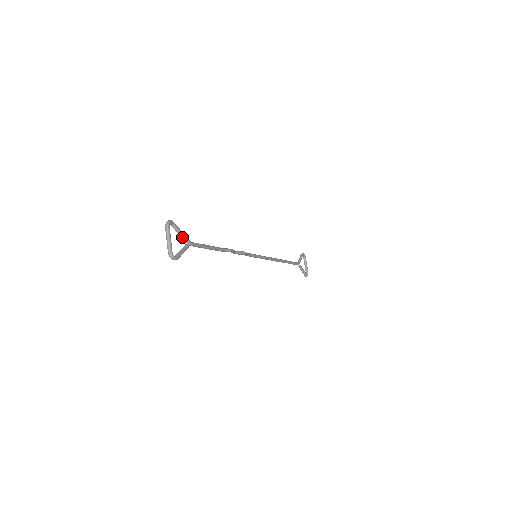
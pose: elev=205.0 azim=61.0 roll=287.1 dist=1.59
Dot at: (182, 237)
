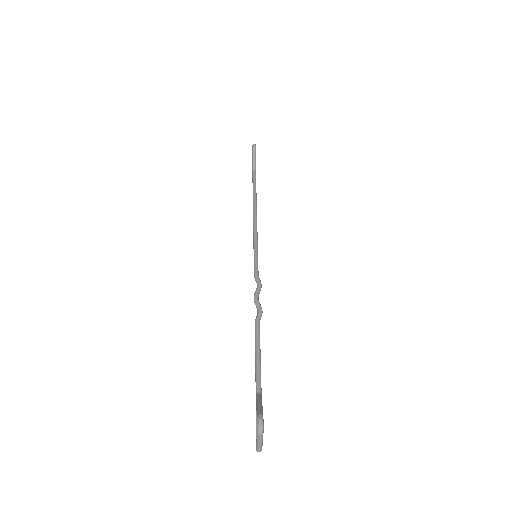
Dot at: occluded
